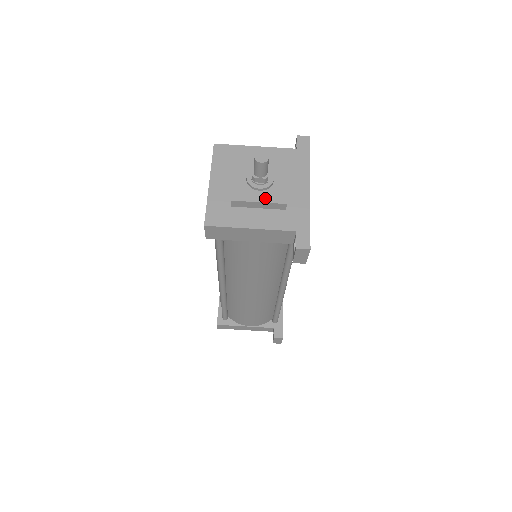
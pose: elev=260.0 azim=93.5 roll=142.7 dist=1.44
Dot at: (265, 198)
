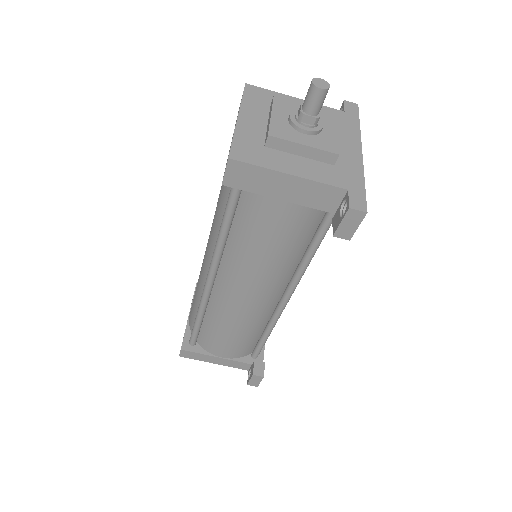
Dot at: (312, 143)
